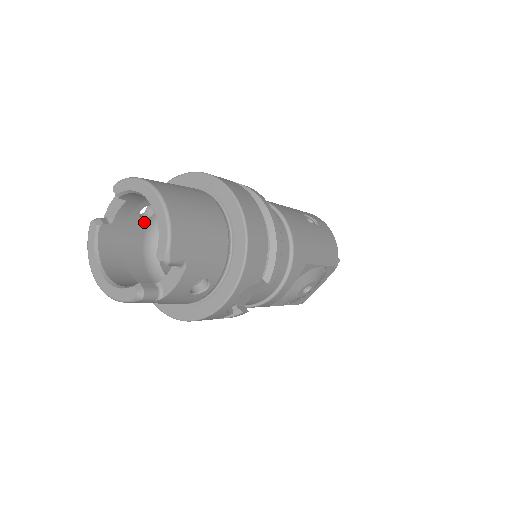
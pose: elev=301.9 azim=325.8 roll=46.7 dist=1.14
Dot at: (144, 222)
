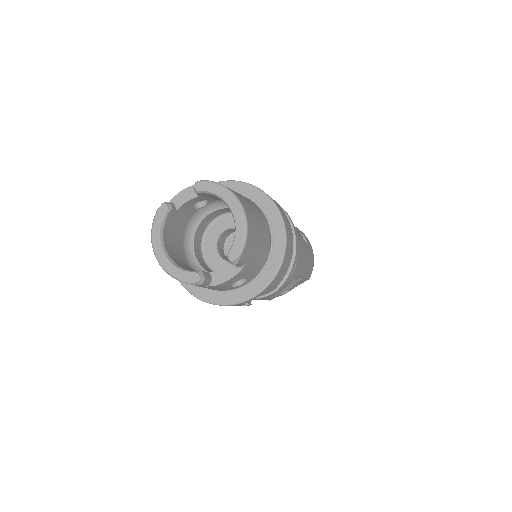
Dot at: (193, 211)
